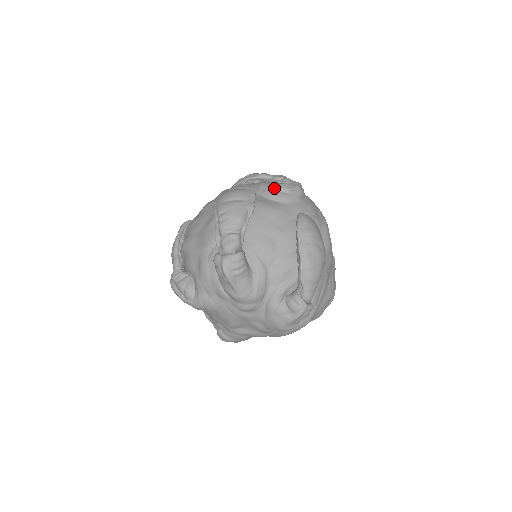
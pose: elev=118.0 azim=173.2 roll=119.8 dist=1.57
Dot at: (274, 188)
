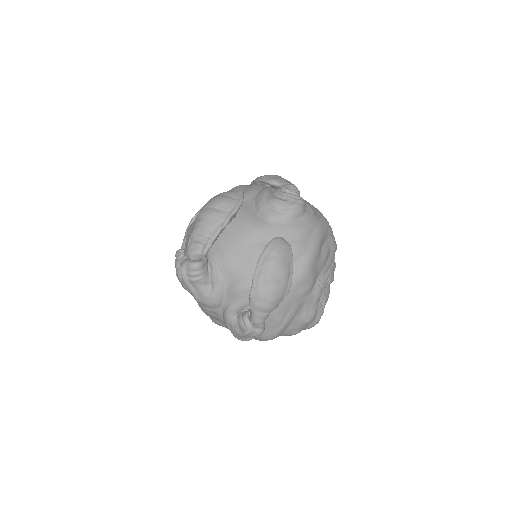
Dot at: (267, 202)
